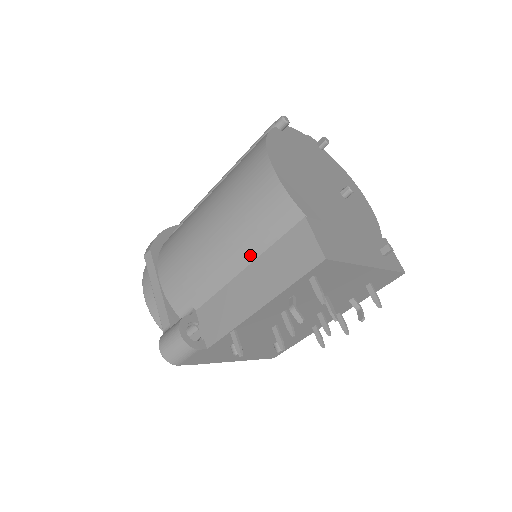
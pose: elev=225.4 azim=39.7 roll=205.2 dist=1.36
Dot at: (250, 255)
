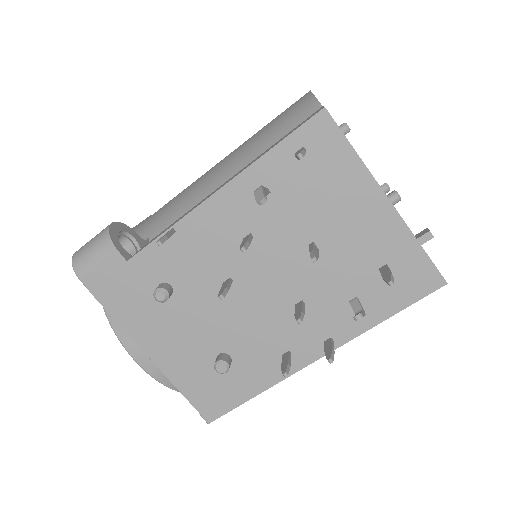
Dot at: (243, 164)
